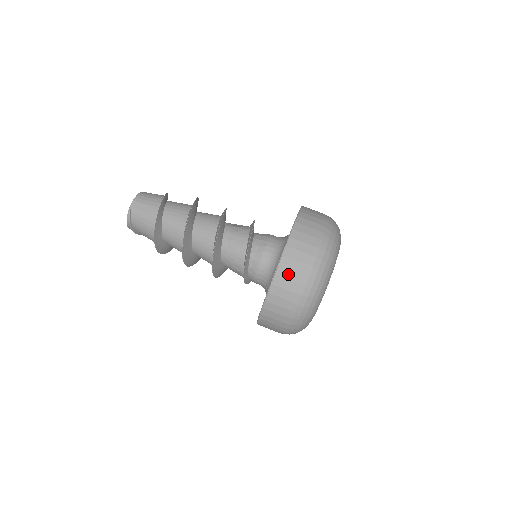
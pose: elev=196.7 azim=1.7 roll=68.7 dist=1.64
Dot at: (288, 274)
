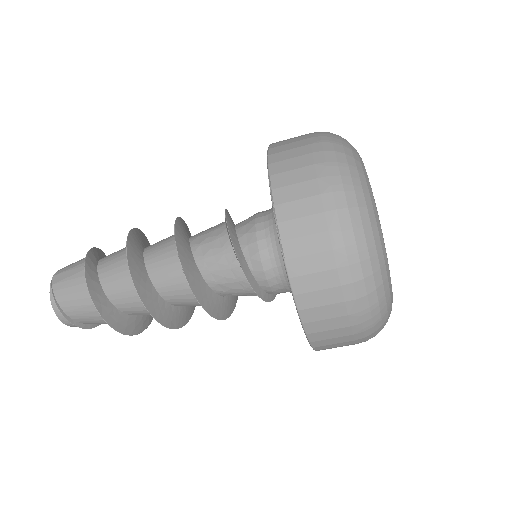
Dot at: (294, 192)
